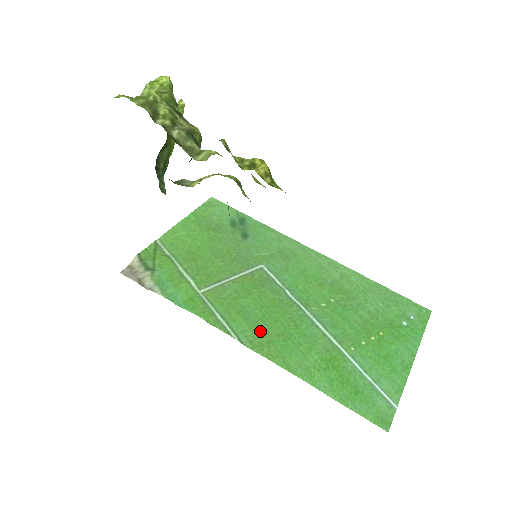
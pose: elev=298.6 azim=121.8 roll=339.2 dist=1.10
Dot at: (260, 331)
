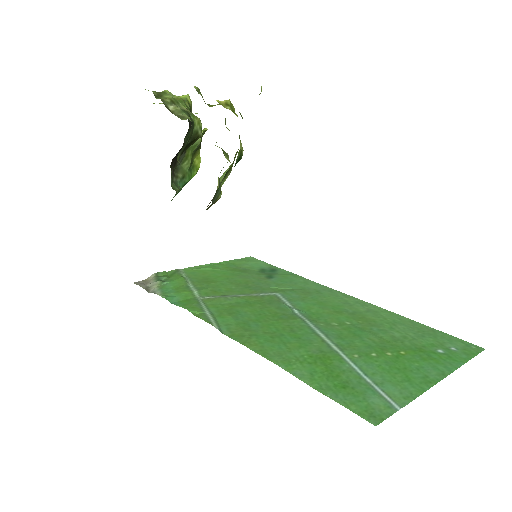
Dot at: (247, 327)
